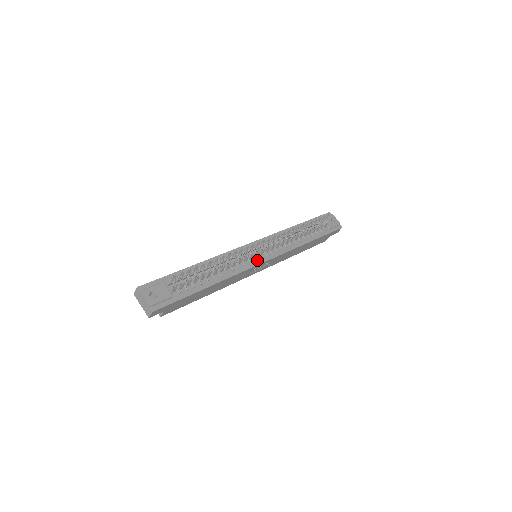
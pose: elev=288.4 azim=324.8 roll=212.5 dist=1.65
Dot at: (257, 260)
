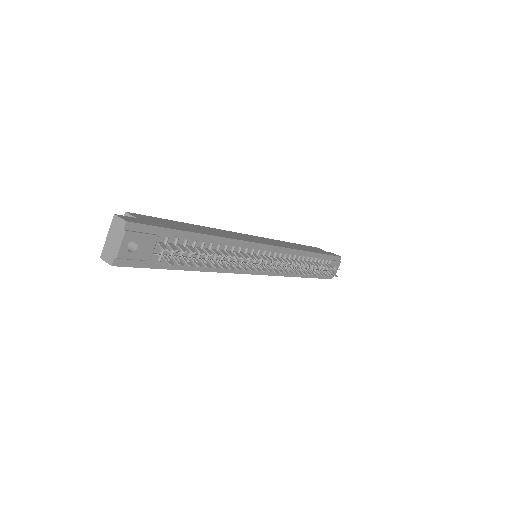
Dot at: (253, 268)
